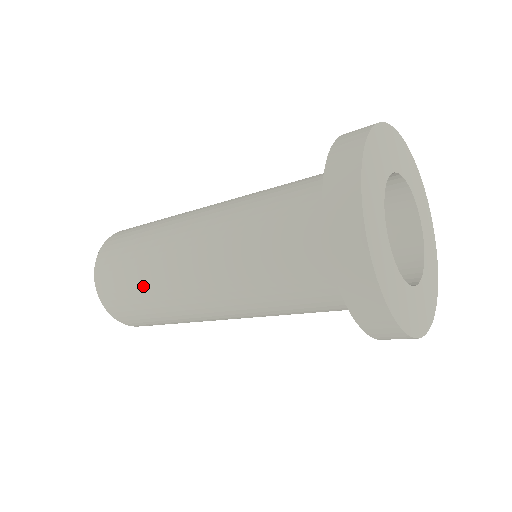
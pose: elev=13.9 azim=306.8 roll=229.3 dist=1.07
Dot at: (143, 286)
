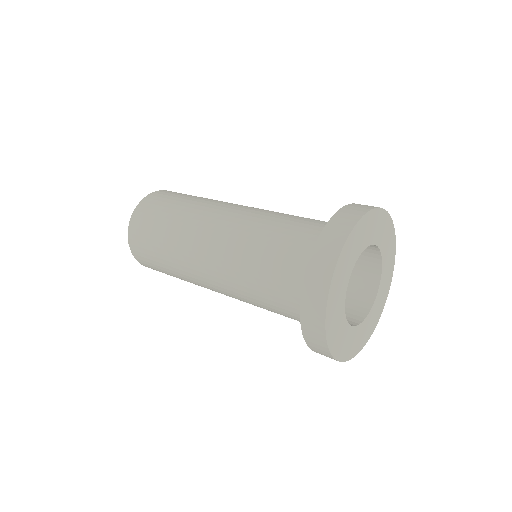
Dot at: (171, 269)
